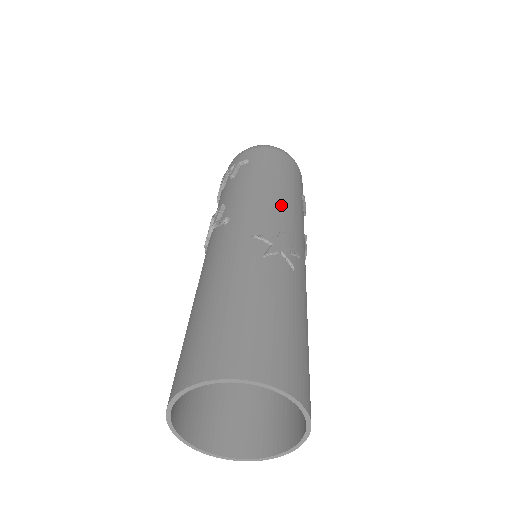
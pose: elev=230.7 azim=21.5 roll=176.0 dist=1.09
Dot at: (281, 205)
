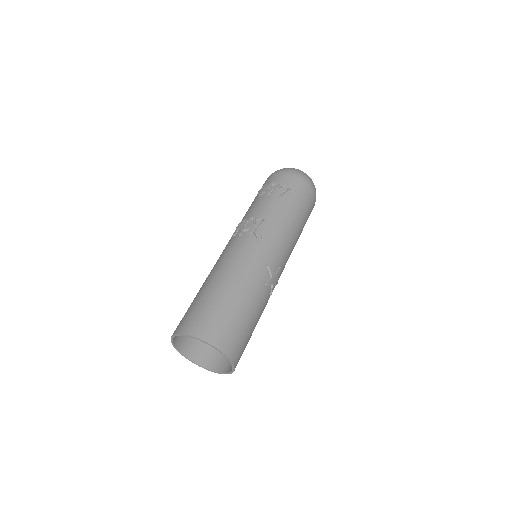
Dot at: (290, 246)
